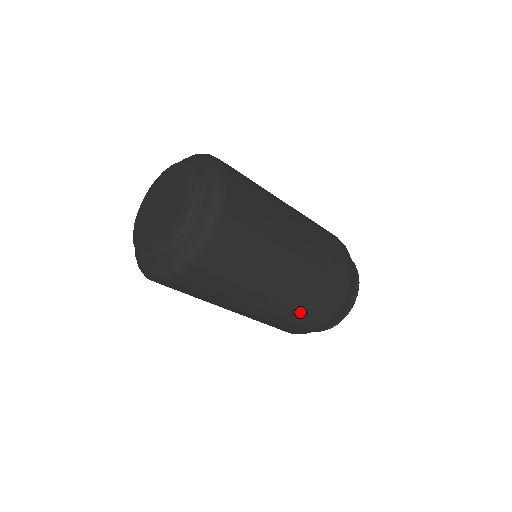
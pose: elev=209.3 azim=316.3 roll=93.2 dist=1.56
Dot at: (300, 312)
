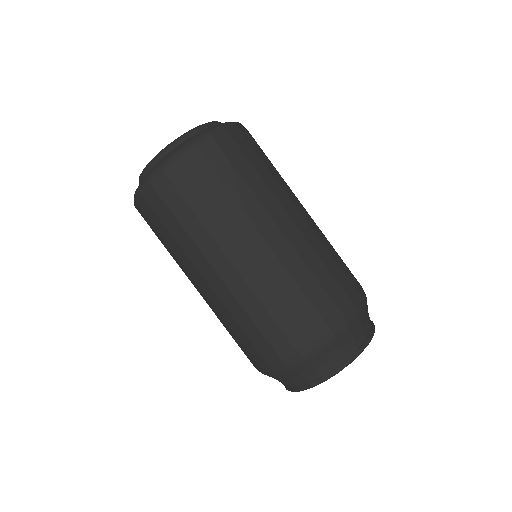
Dot at: (325, 266)
